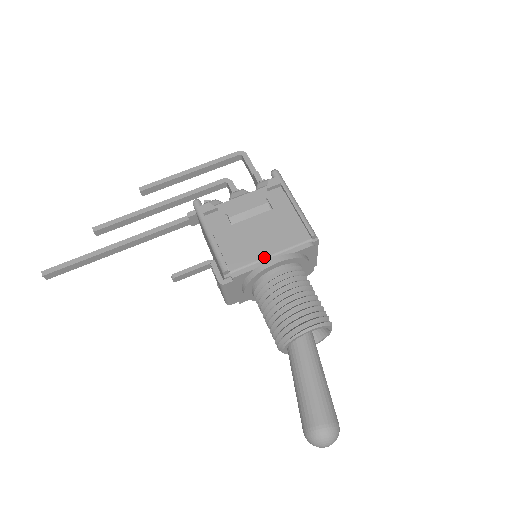
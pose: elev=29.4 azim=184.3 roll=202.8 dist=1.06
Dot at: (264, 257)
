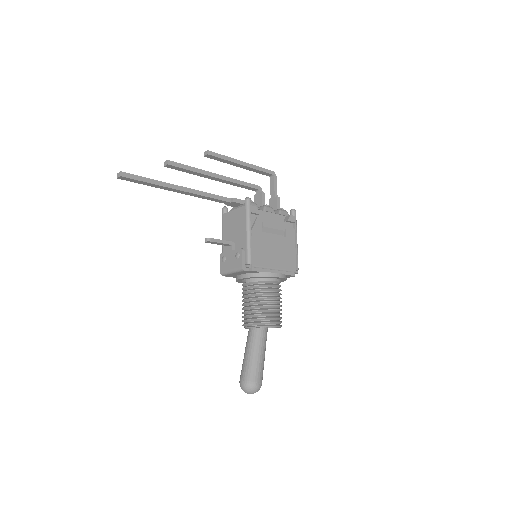
Dot at: (272, 267)
